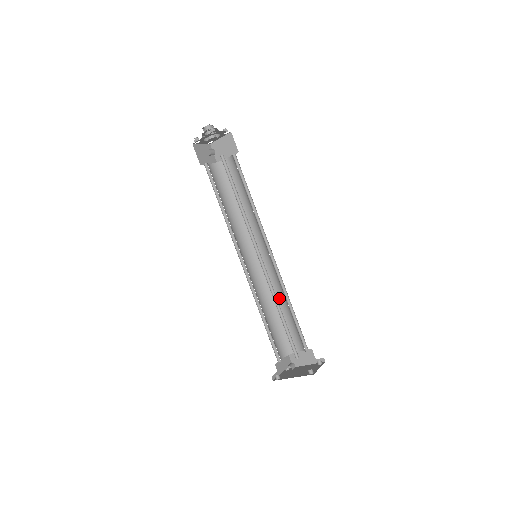
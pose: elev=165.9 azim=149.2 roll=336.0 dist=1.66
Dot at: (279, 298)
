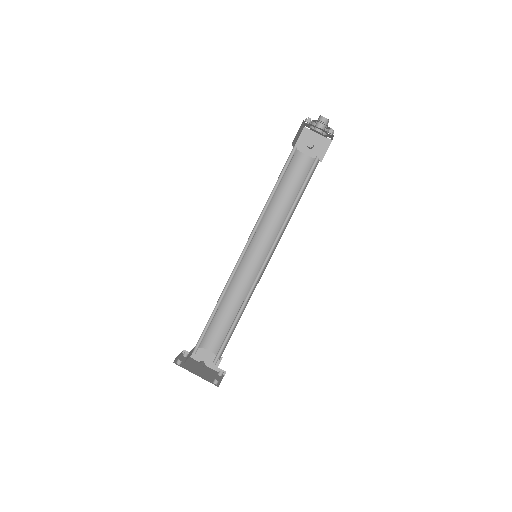
Dot at: (235, 299)
